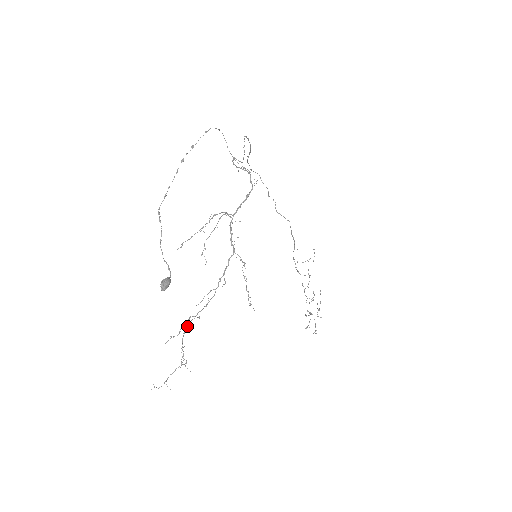
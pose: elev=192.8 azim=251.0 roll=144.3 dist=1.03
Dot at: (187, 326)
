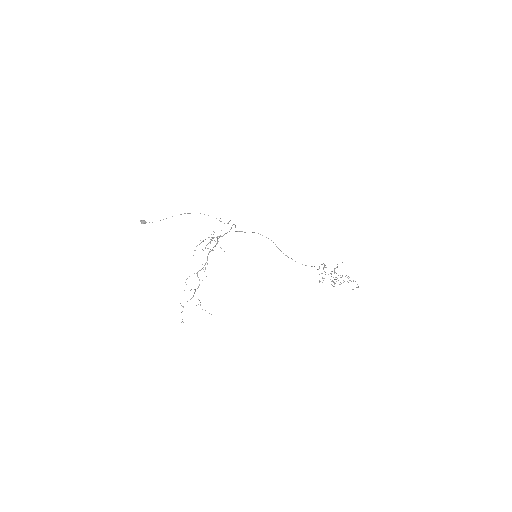
Dot at: occluded
